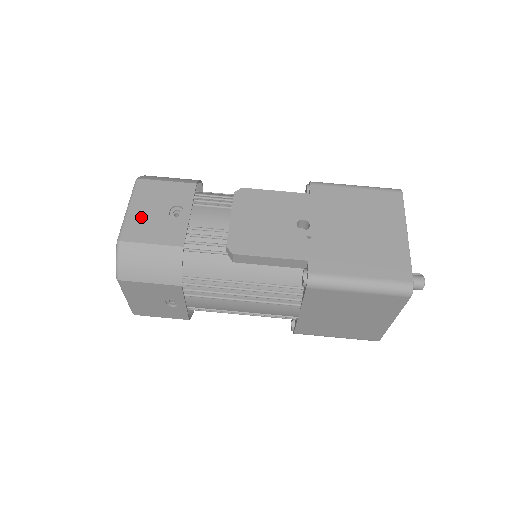
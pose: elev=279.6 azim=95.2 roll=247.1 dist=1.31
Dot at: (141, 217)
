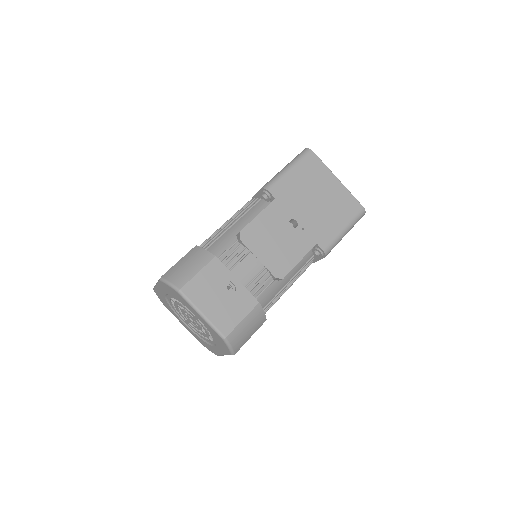
Dot at: (217, 311)
